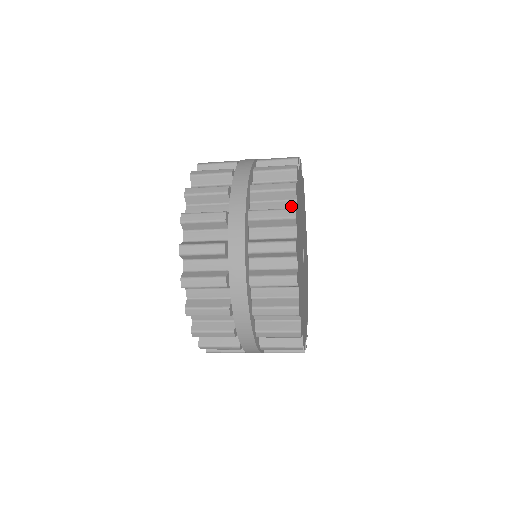
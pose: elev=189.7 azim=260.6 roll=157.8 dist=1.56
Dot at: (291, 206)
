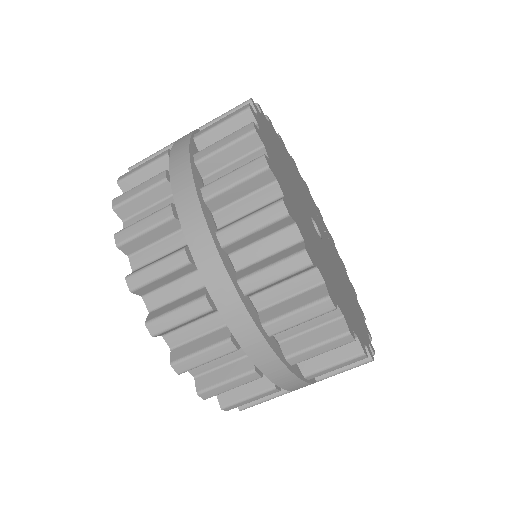
Dot at: occluded
